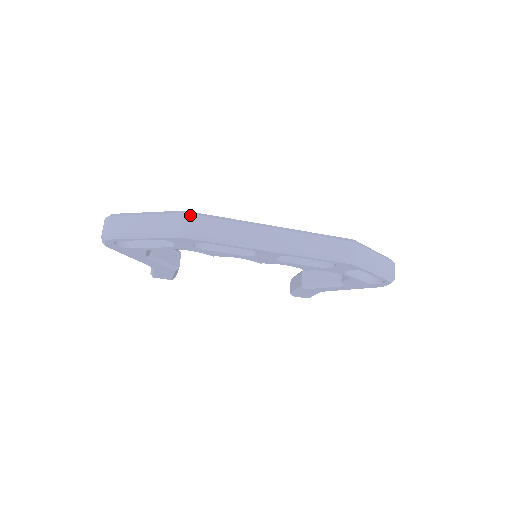
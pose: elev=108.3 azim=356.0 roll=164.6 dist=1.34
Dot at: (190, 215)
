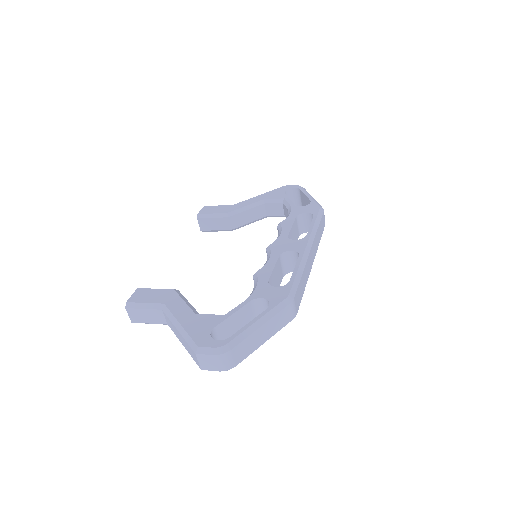
Dot at: (295, 297)
